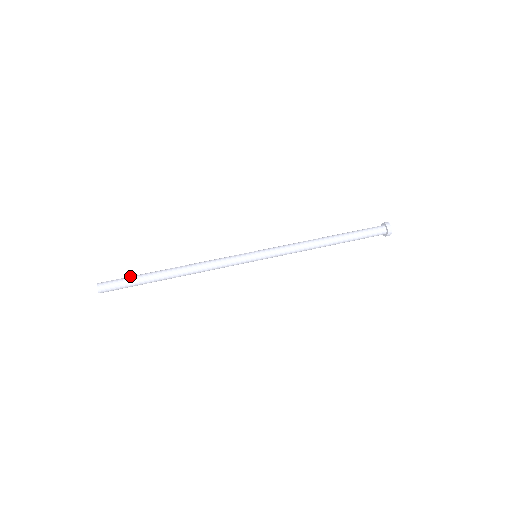
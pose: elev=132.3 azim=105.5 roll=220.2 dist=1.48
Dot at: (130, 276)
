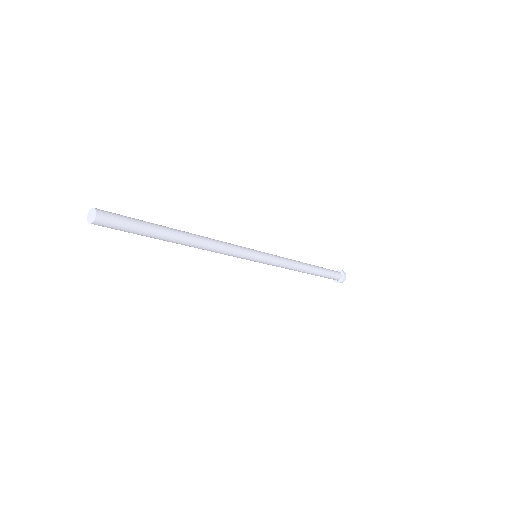
Dot at: occluded
